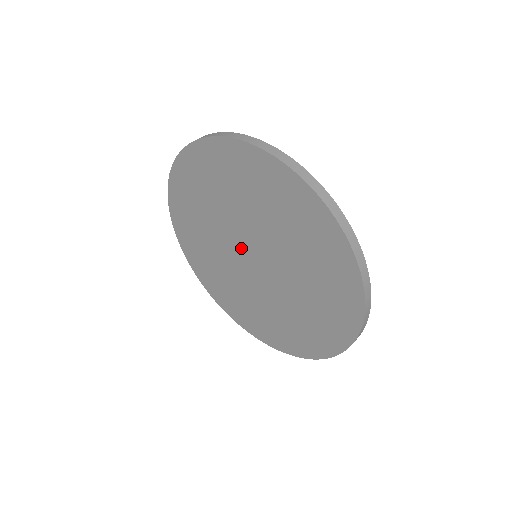
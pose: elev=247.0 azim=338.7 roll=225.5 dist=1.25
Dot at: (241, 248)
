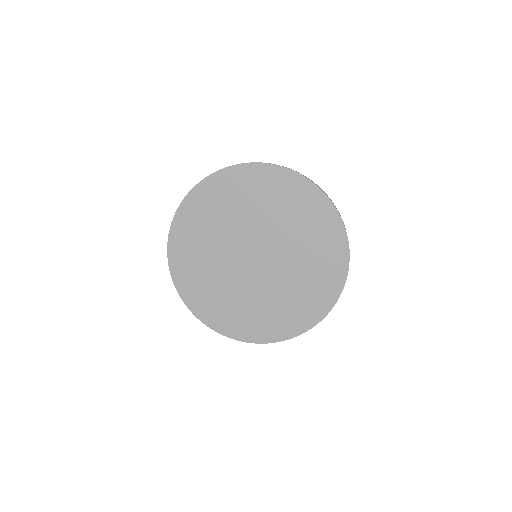
Dot at: (246, 250)
